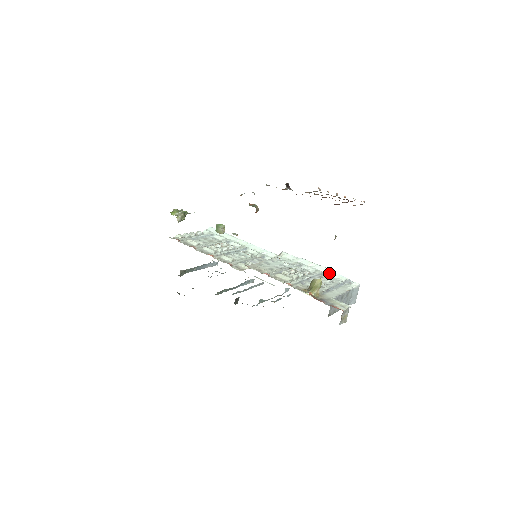
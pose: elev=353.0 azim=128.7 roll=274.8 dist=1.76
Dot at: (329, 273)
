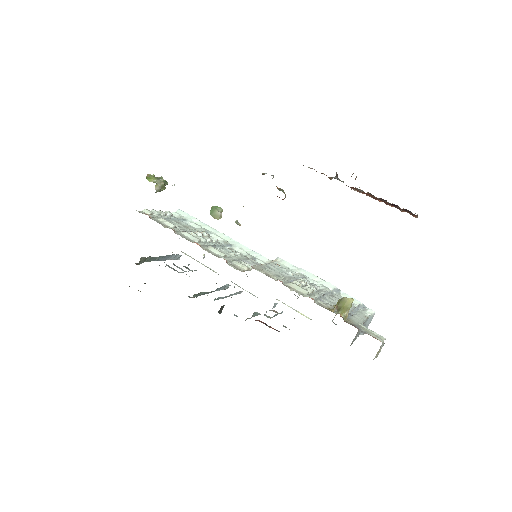
Dot at: (339, 293)
